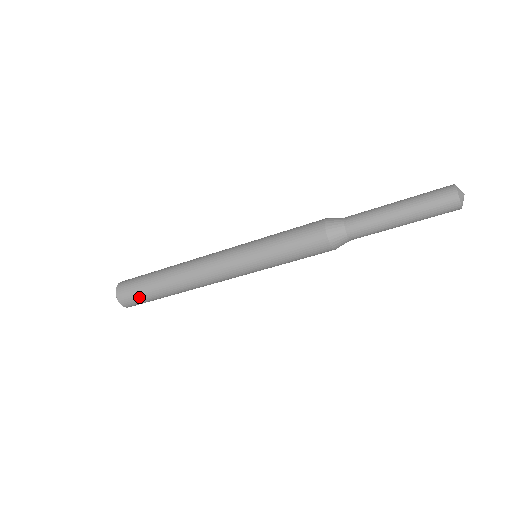
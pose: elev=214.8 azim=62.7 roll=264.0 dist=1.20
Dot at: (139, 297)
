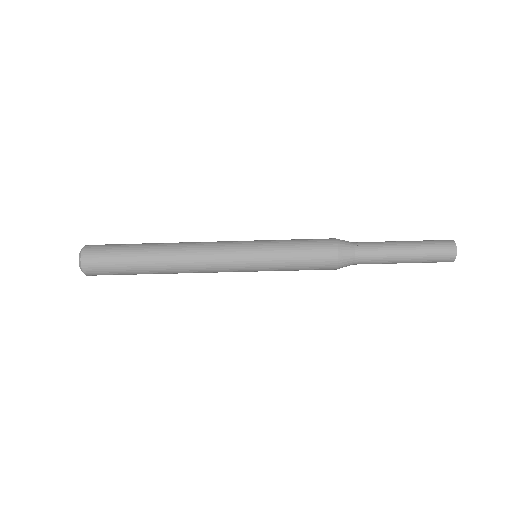
Dot at: (110, 264)
